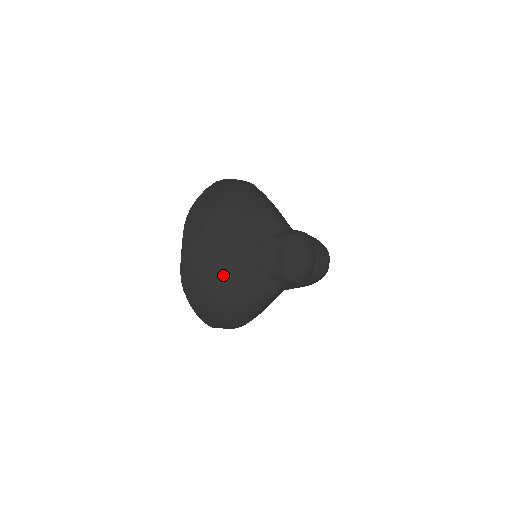
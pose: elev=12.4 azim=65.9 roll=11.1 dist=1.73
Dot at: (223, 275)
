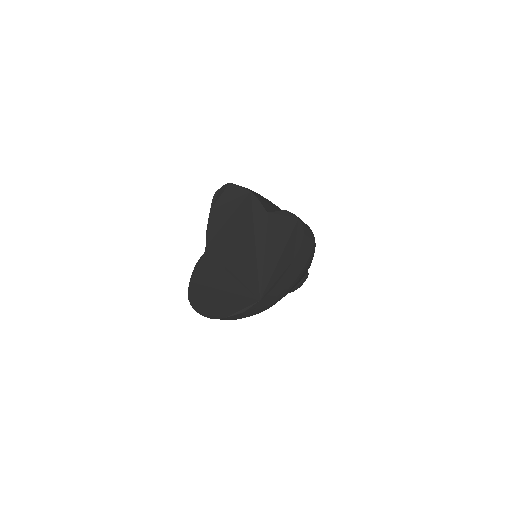
Dot at: occluded
